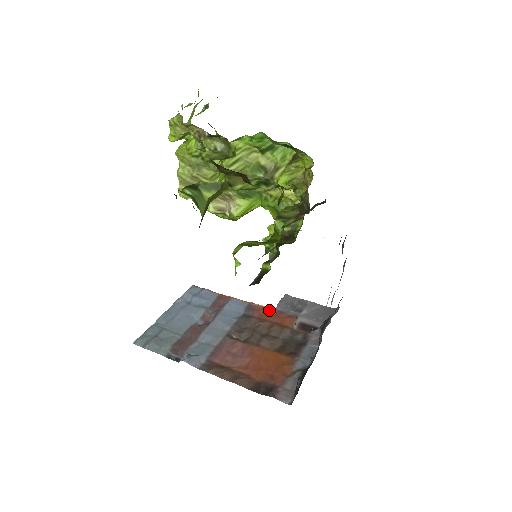
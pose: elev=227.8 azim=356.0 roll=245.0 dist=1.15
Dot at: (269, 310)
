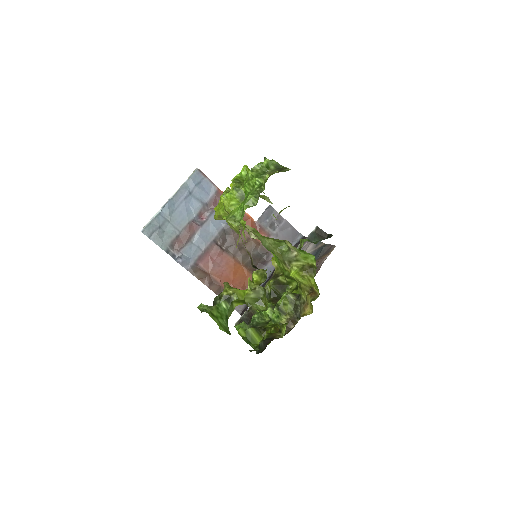
Dot at: (252, 221)
